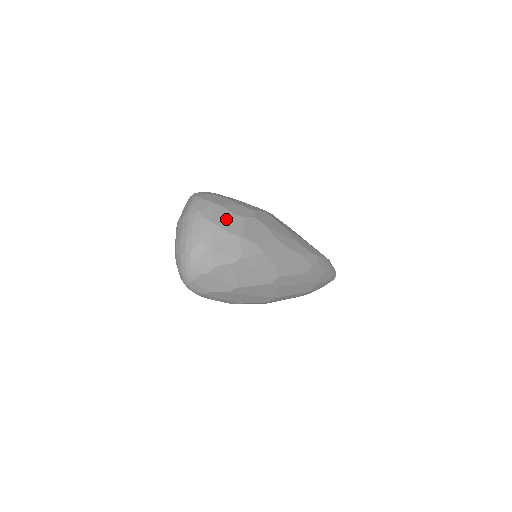
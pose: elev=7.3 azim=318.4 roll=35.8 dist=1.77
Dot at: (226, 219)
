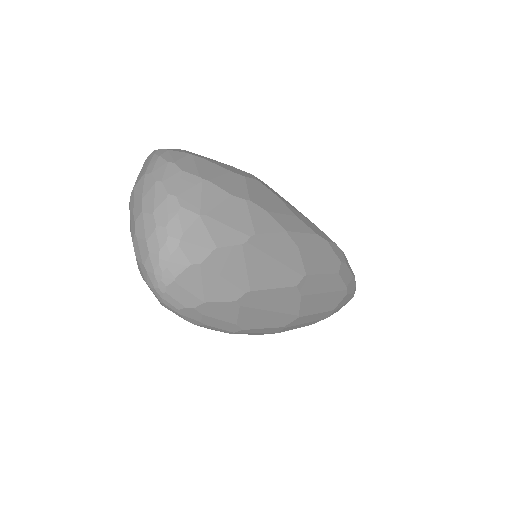
Dot at: (219, 175)
